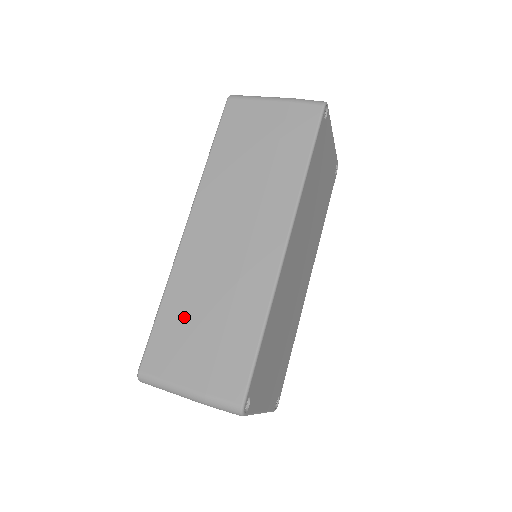
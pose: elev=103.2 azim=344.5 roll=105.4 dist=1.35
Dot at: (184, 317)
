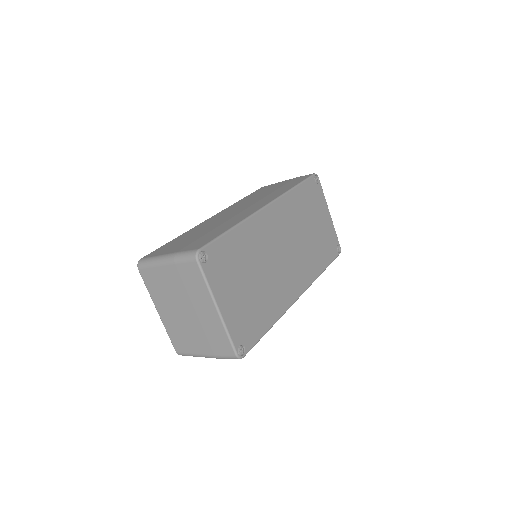
Dot at: (186, 237)
